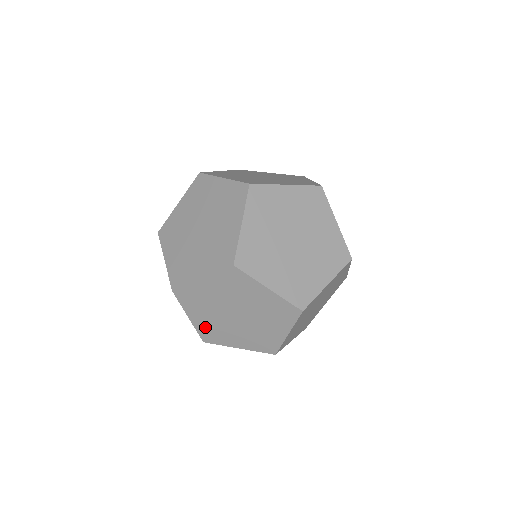
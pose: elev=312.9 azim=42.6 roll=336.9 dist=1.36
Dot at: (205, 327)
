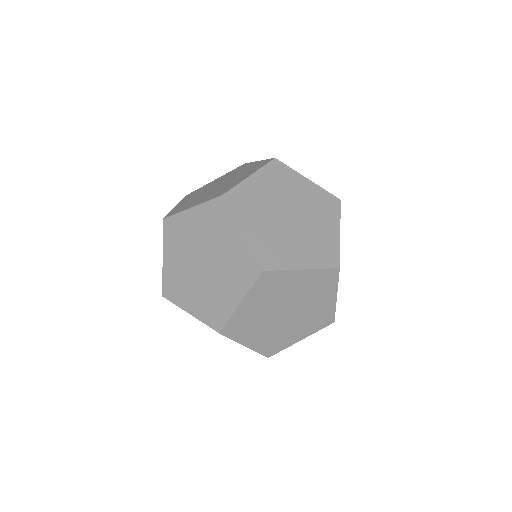
Dot at: (171, 274)
